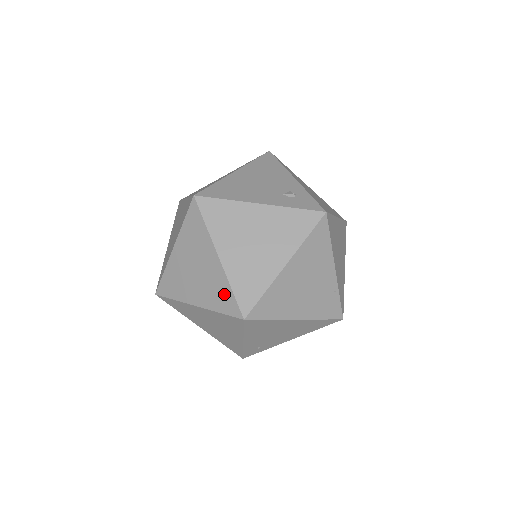
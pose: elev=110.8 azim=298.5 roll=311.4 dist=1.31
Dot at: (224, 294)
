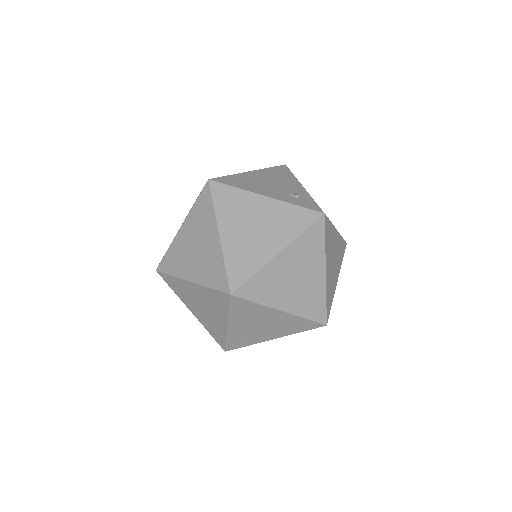
Dot at: (217, 270)
